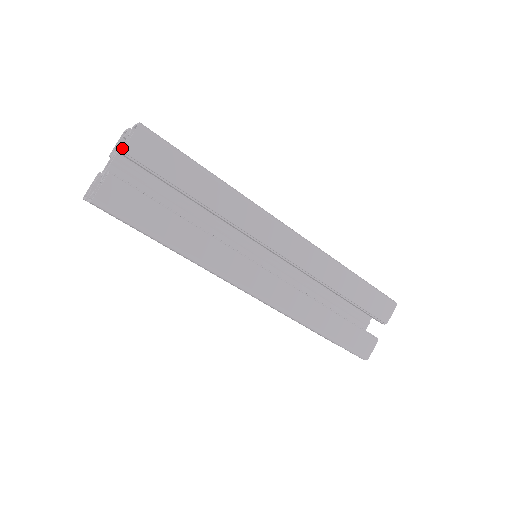
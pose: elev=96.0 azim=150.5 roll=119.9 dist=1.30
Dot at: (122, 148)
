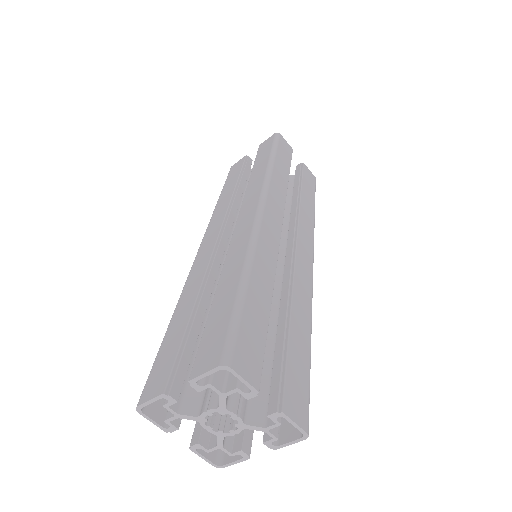
Dot at: (269, 442)
